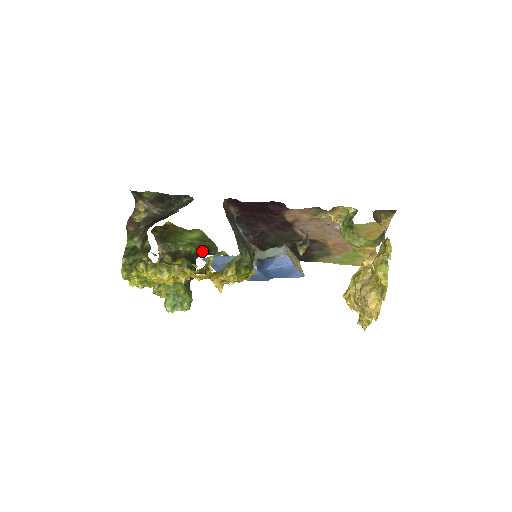
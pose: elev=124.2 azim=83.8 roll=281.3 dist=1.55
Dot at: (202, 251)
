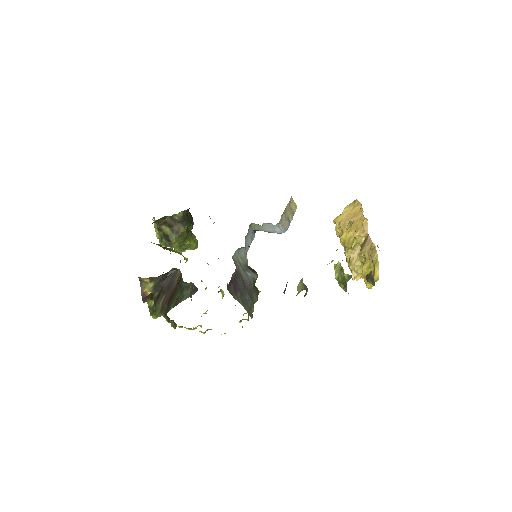
Dot at: occluded
